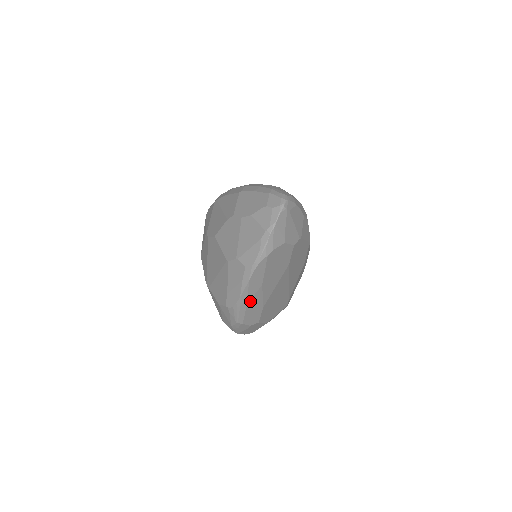
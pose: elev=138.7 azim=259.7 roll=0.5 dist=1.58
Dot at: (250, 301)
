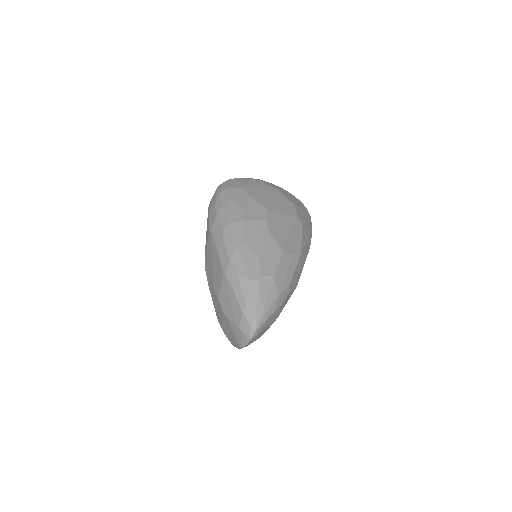
Dot at: occluded
